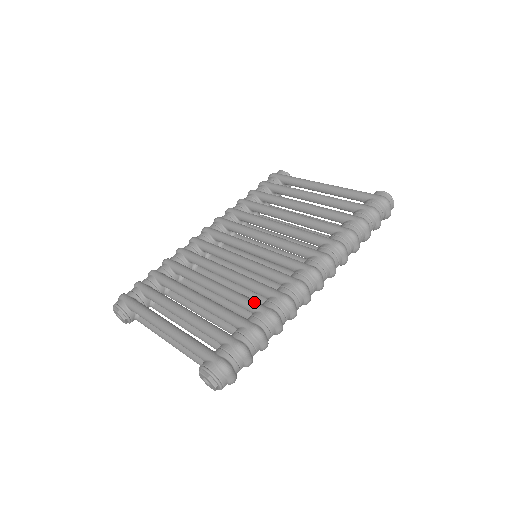
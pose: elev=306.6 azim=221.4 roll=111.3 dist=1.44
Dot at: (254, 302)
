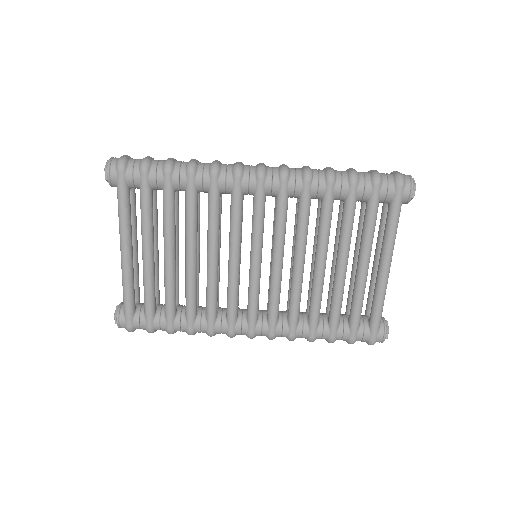
Dot at: (192, 315)
